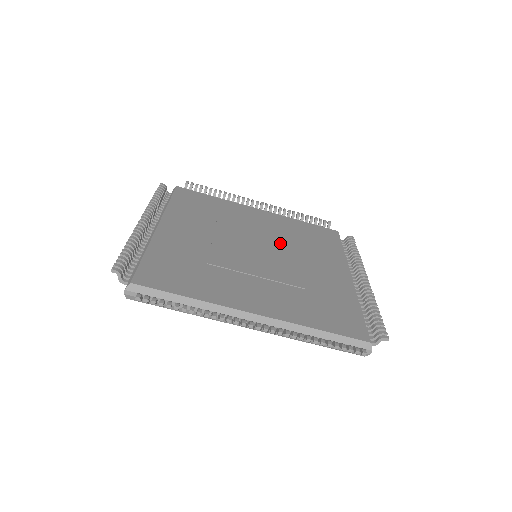
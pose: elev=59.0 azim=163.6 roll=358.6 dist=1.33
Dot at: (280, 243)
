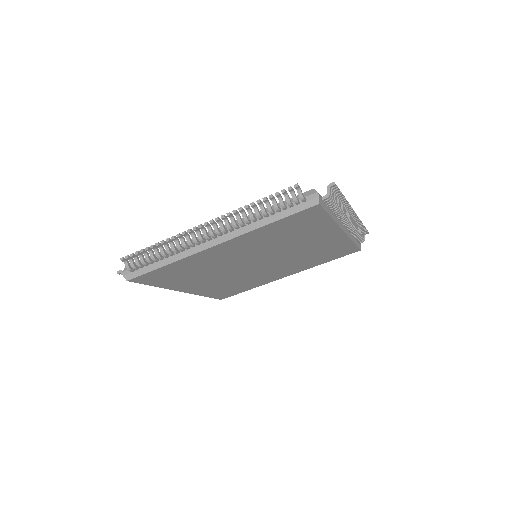
Dot at: occluded
